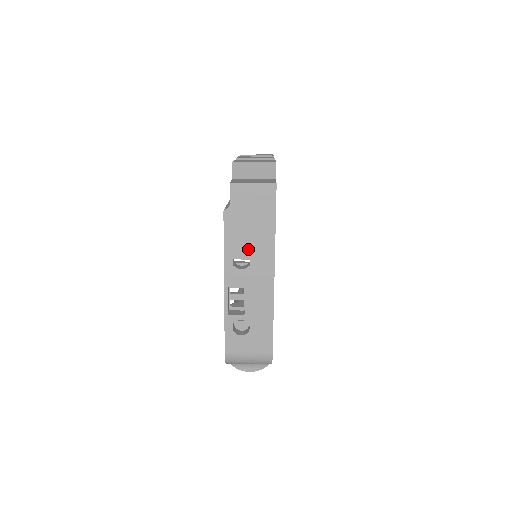
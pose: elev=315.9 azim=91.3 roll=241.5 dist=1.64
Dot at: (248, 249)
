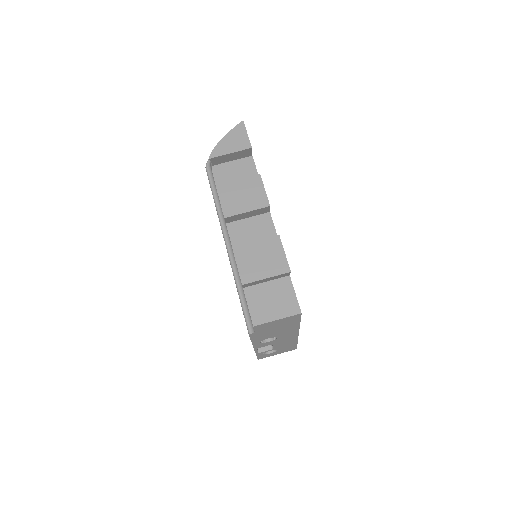
Dot at: (274, 336)
